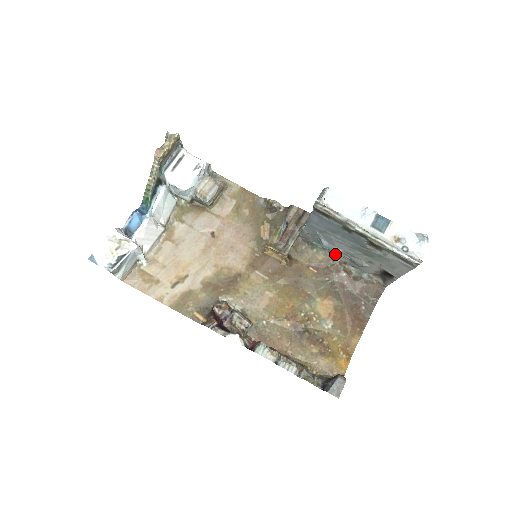
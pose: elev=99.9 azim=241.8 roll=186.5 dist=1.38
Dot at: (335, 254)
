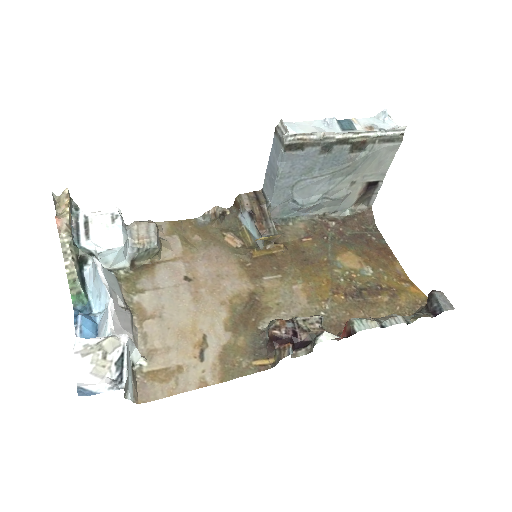
Dot at: (310, 213)
